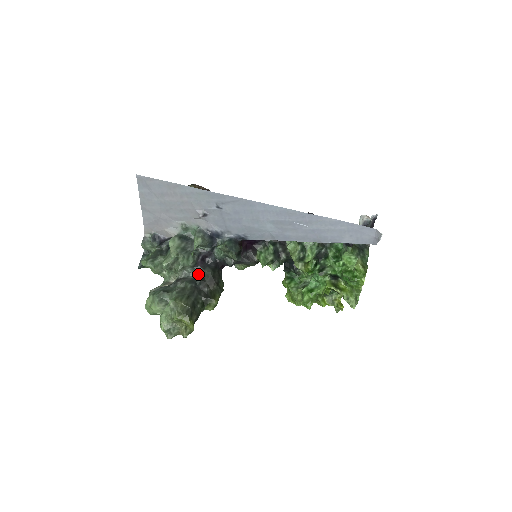
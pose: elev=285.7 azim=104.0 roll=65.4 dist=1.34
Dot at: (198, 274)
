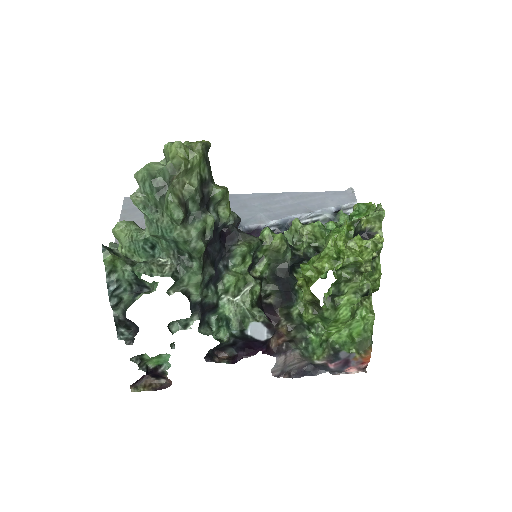
Dot at: occluded
